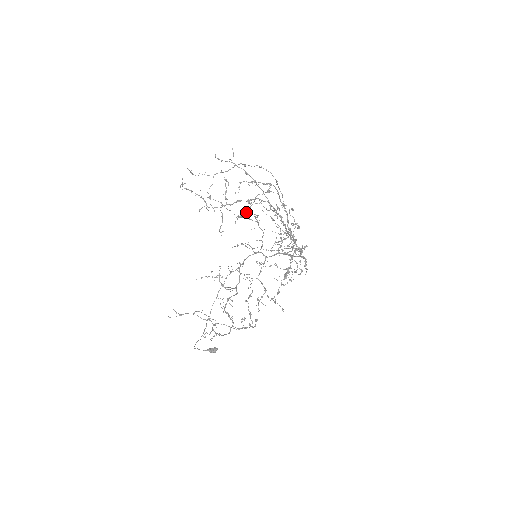
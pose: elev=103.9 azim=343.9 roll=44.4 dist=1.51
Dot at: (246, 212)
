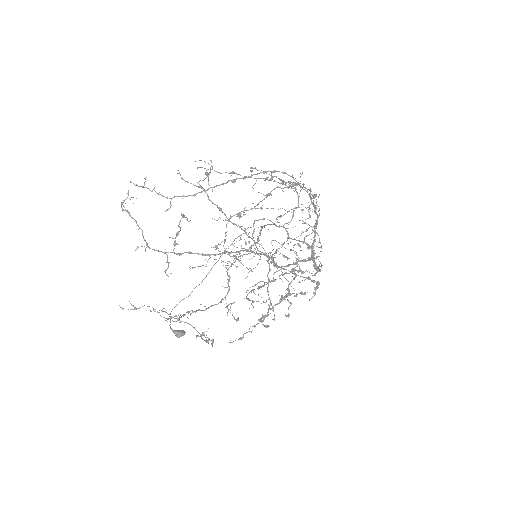
Dot at: (250, 209)
